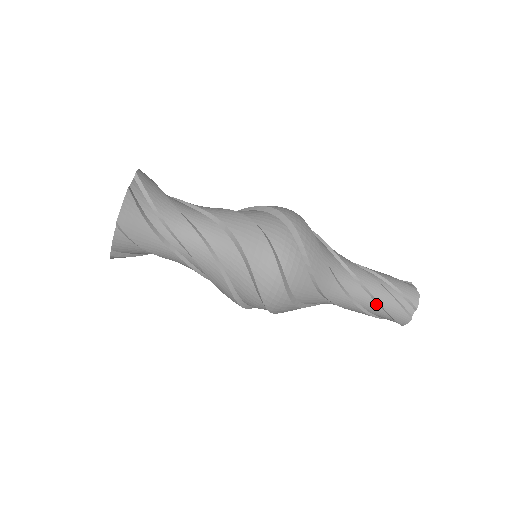
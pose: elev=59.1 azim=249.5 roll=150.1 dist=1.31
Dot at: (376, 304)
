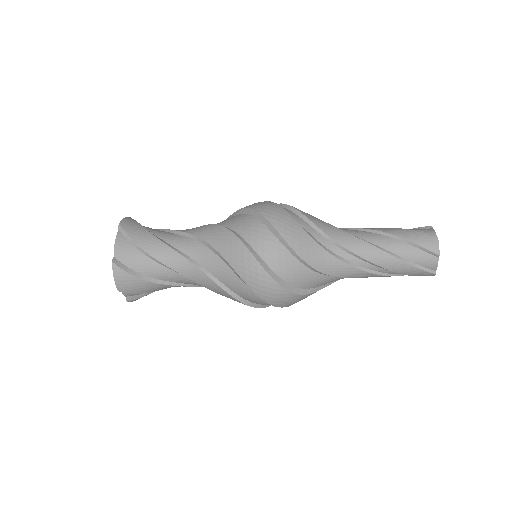
Dot at: occluded
